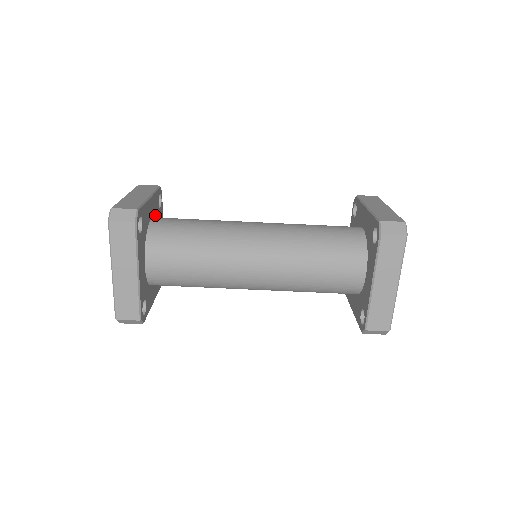
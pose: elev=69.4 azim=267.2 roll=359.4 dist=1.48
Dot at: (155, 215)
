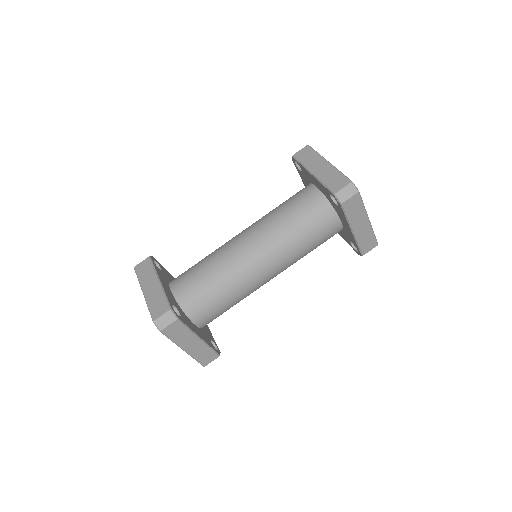
Dot at: occluded
